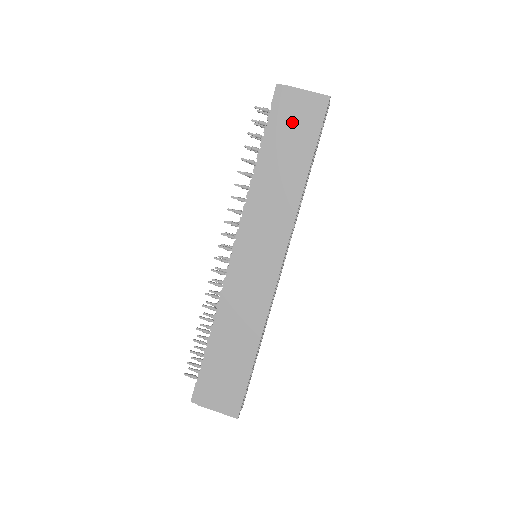
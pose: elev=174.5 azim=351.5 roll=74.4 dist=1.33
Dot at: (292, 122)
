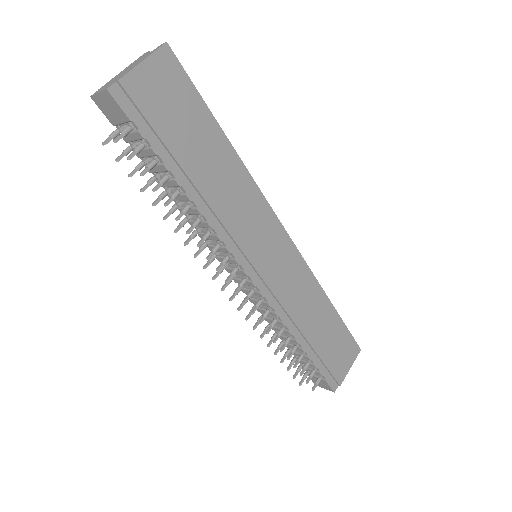
Dot at: (168, 111)
